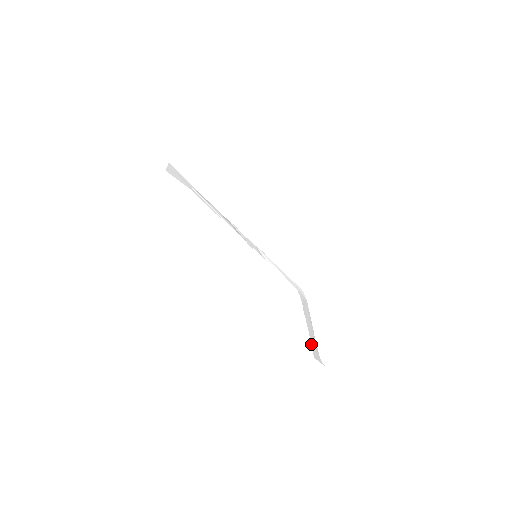
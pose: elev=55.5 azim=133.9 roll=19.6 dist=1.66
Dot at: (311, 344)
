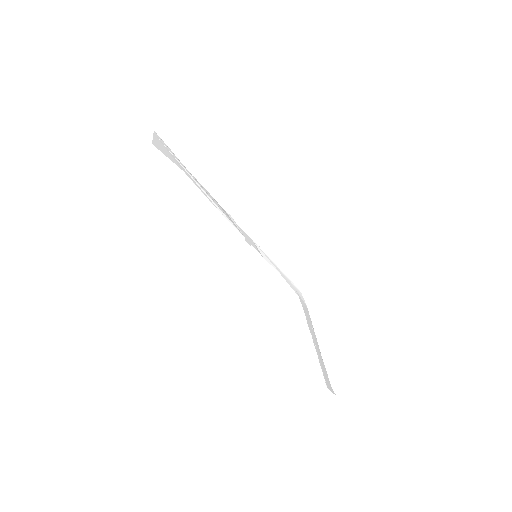
Dot at: occluded
